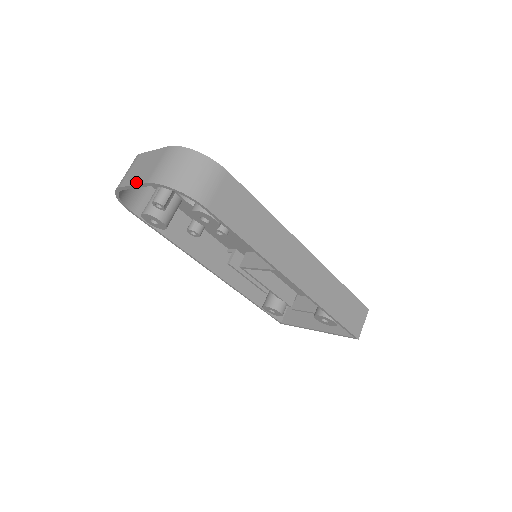
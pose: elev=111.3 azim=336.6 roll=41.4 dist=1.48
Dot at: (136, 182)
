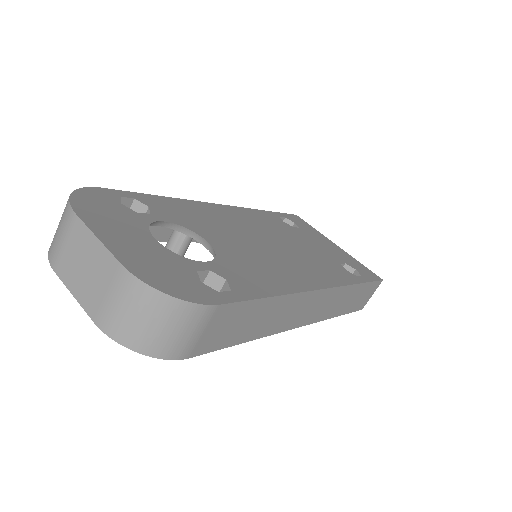
Dot at: (78, 297)
